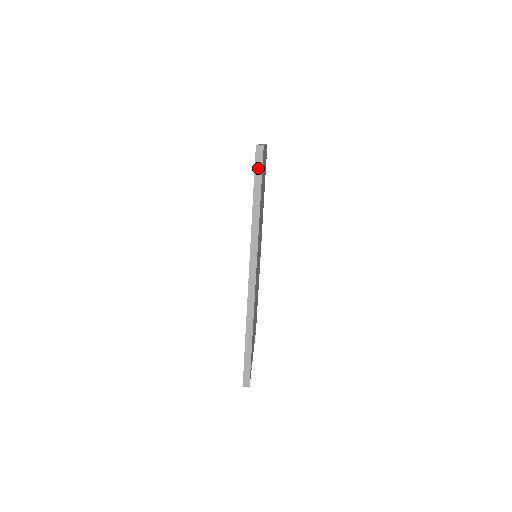
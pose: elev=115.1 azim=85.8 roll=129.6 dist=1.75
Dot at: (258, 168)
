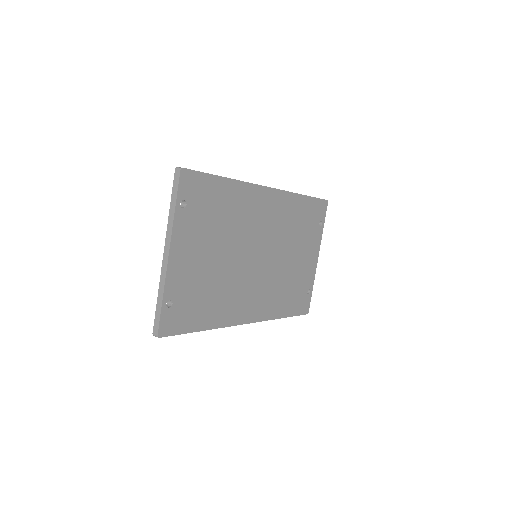
Dot at: occluded
